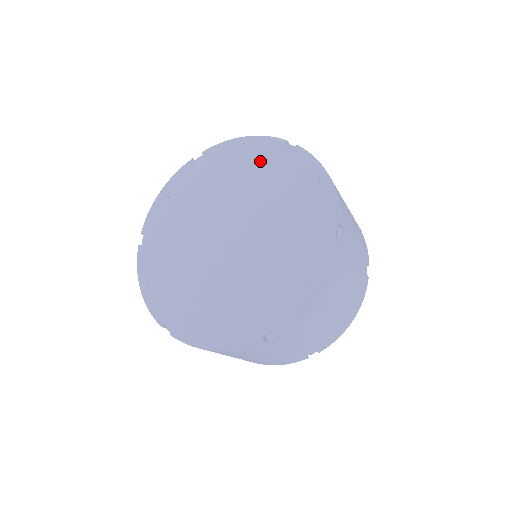
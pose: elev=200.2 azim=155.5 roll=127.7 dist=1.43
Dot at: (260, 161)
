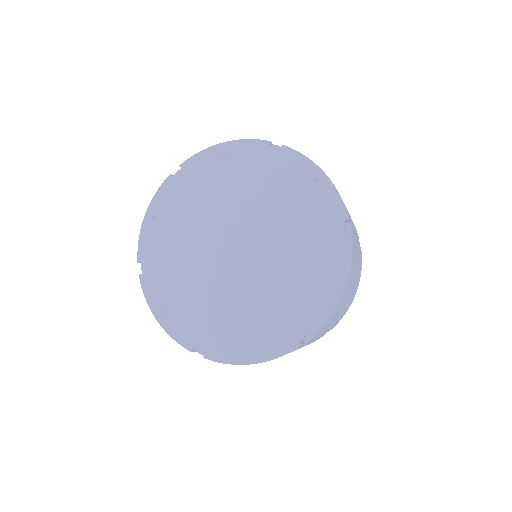
Dot at: (314, 213)
